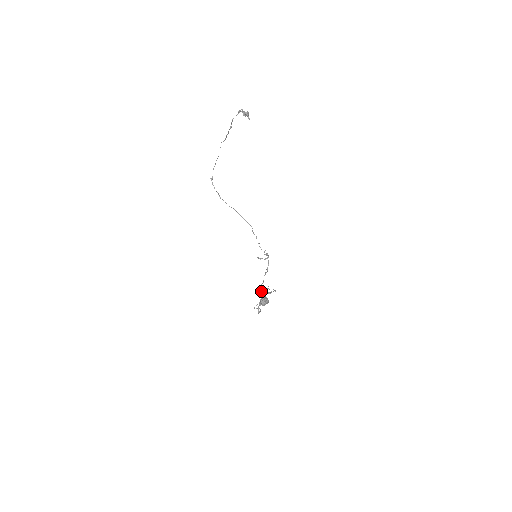
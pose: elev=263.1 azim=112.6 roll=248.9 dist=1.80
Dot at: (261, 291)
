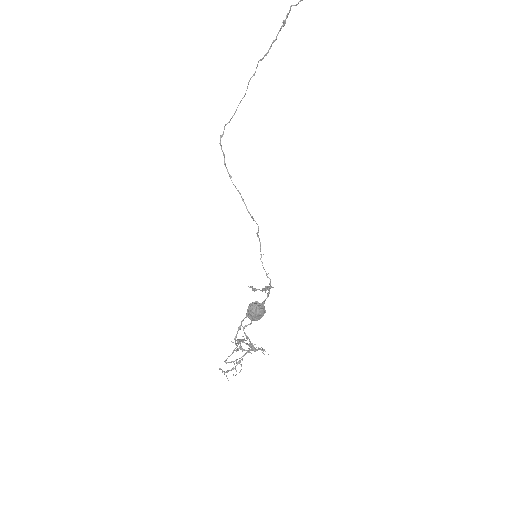
Dot at: (240, 344)
